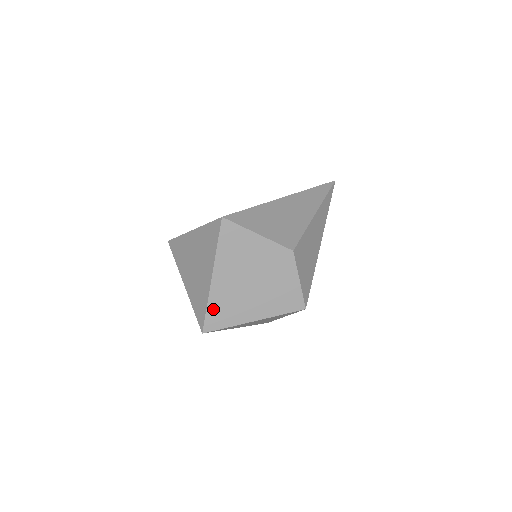
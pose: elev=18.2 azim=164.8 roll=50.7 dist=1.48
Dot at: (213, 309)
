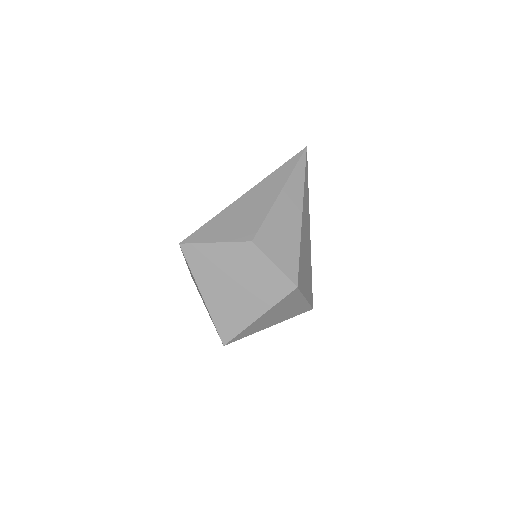
Dot at: (219, 322)
